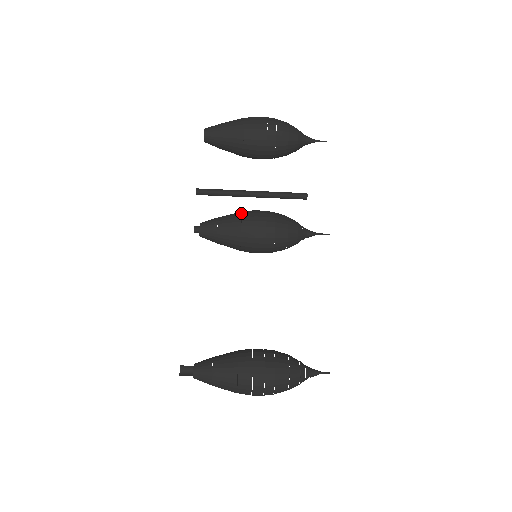
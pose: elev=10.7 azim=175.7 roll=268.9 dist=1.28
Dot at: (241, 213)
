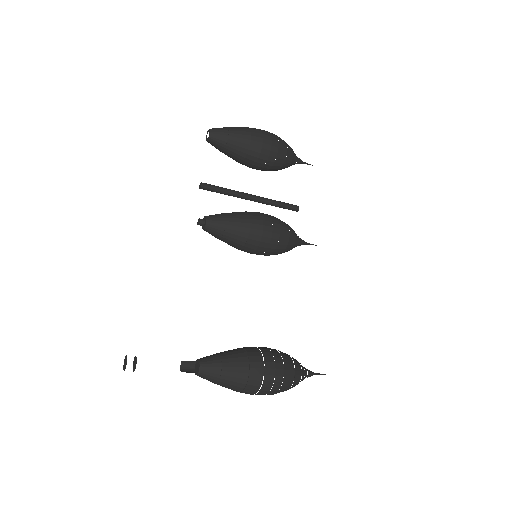
Dot at: (247, 212)
